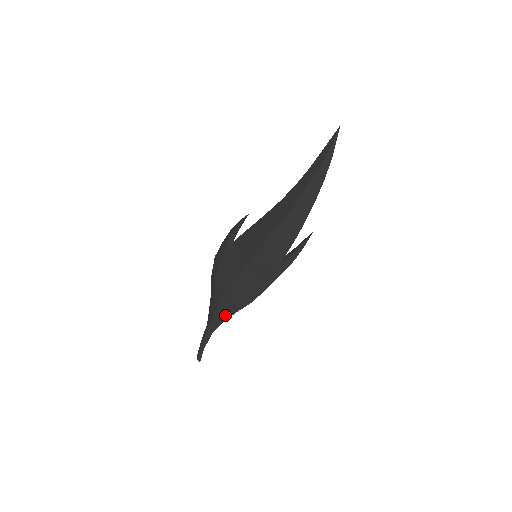
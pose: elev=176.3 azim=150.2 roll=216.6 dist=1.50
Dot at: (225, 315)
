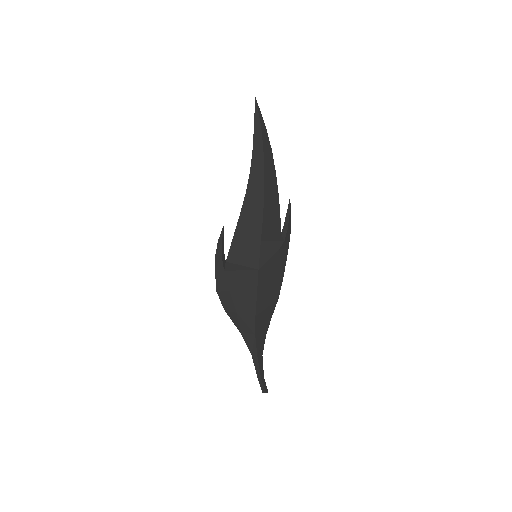
Dot at: (264, 330)
